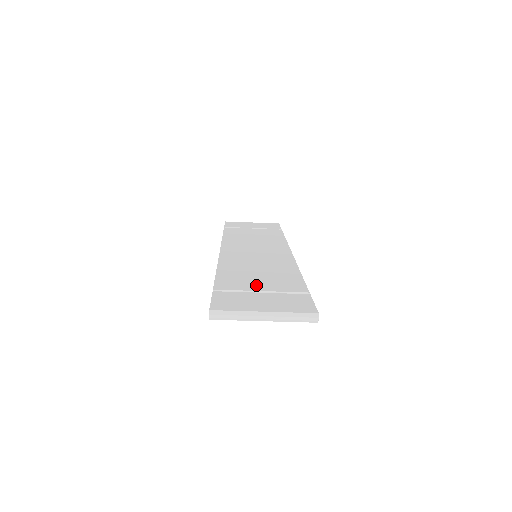
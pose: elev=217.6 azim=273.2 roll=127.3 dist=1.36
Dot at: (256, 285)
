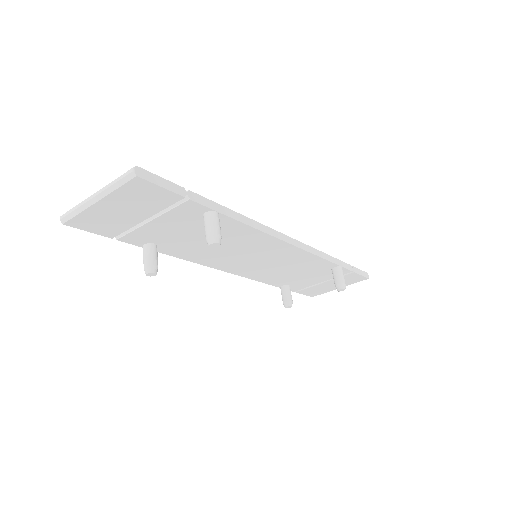
Dot at: occluded
